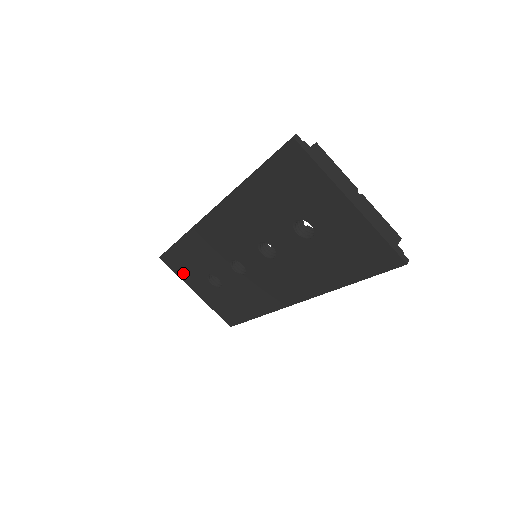
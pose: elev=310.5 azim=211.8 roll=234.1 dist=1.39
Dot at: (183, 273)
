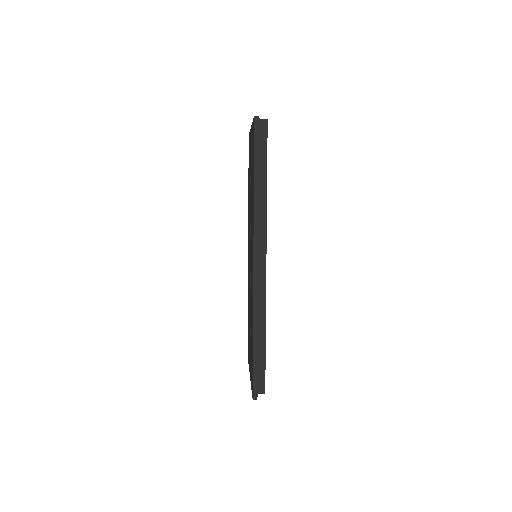
Dot at: occluded
